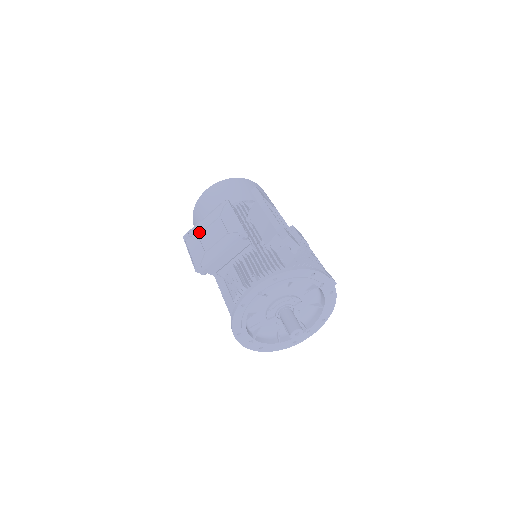
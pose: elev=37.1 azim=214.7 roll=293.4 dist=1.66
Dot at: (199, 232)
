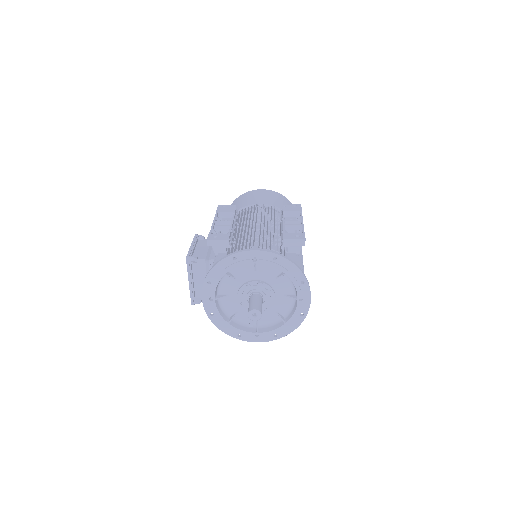
Dot at: occluded
